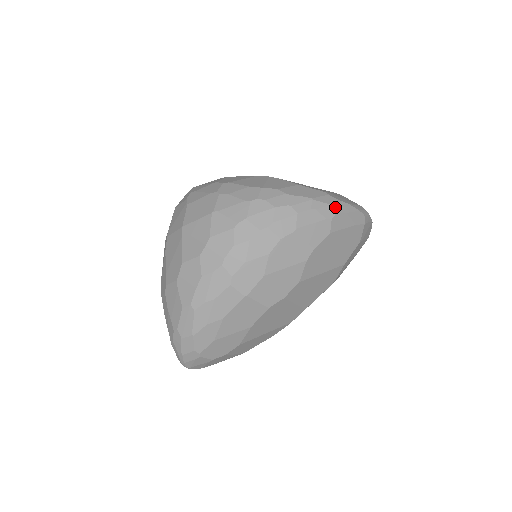
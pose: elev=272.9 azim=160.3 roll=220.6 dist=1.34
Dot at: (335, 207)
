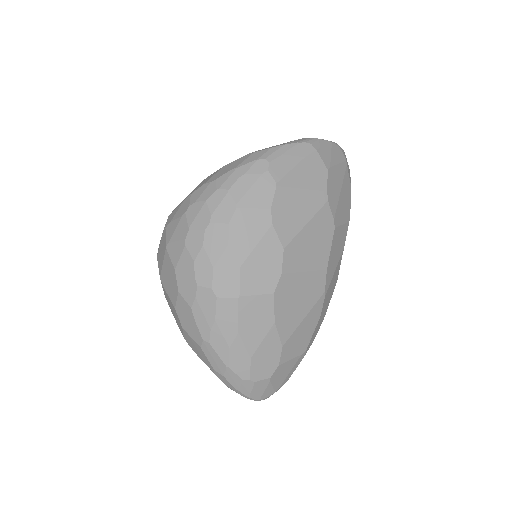
Dot at: (264, 158)
